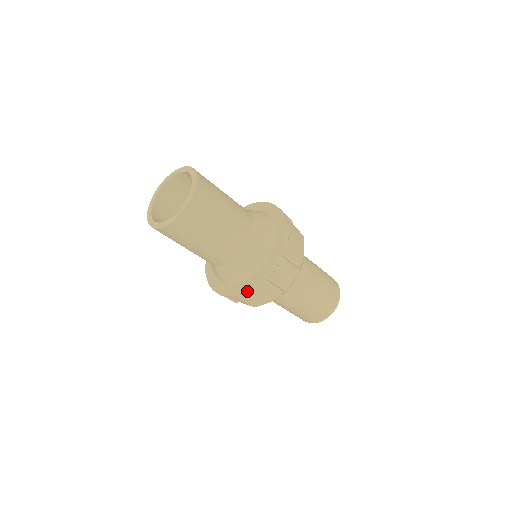
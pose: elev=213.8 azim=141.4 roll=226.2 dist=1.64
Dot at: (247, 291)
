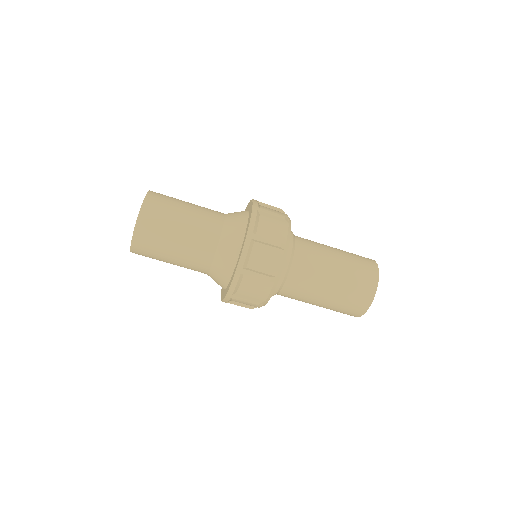
Dot at: (242, 254)
